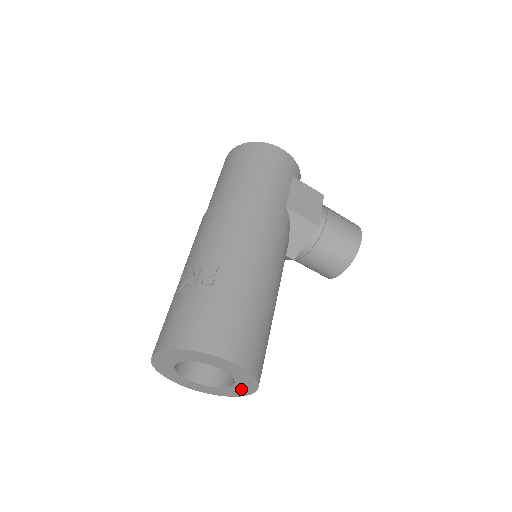
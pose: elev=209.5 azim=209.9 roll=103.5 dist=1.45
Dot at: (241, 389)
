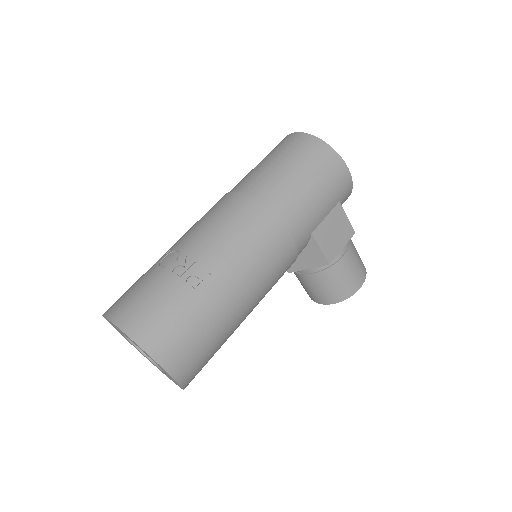
Dot at: occluded
